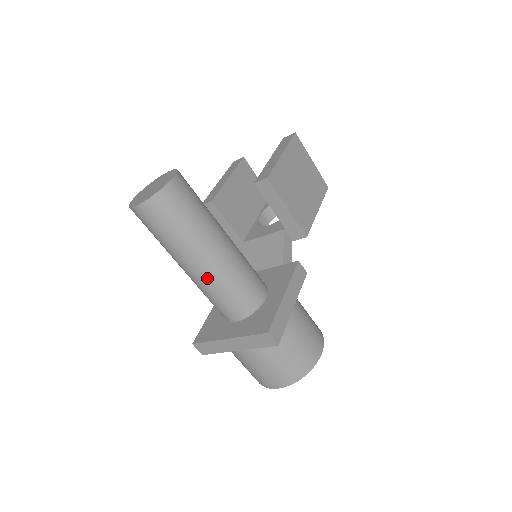
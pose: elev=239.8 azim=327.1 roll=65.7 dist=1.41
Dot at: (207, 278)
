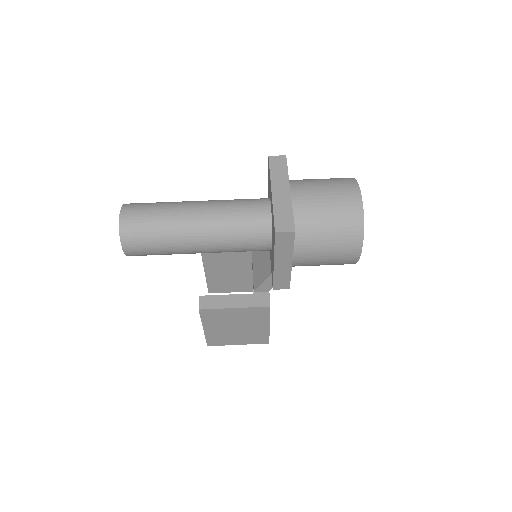
Dot at: (212, 204)
